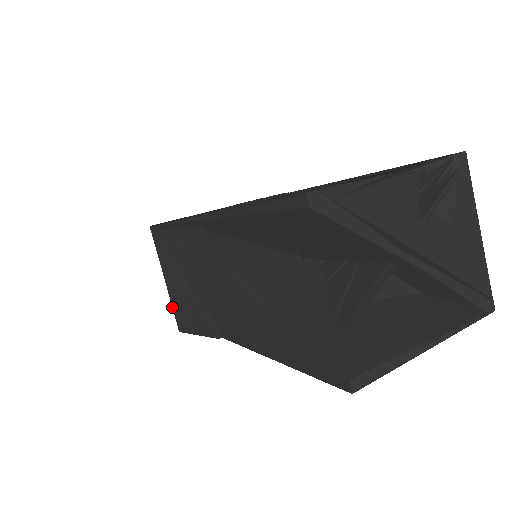
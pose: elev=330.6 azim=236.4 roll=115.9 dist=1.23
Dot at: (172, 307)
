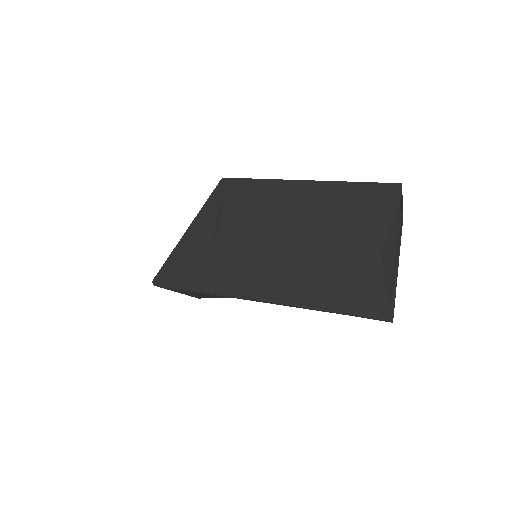
Dot at: occluded
